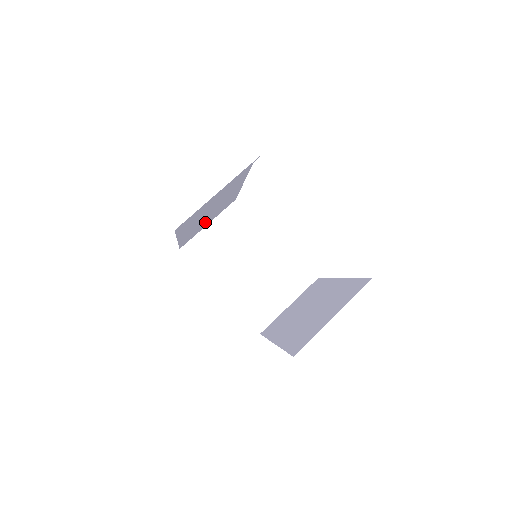
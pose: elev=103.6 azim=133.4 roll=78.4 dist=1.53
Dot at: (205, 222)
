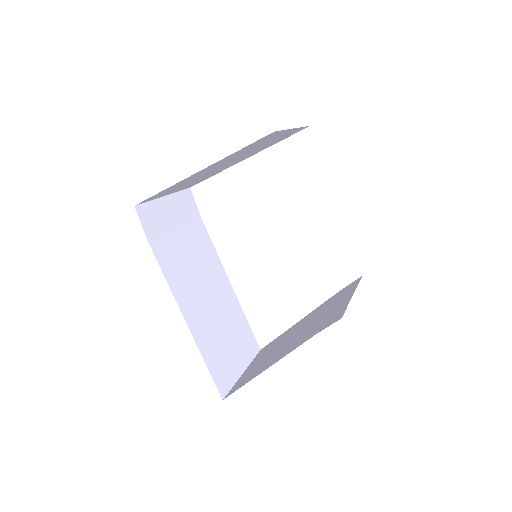
Dot at: (226, 344)
